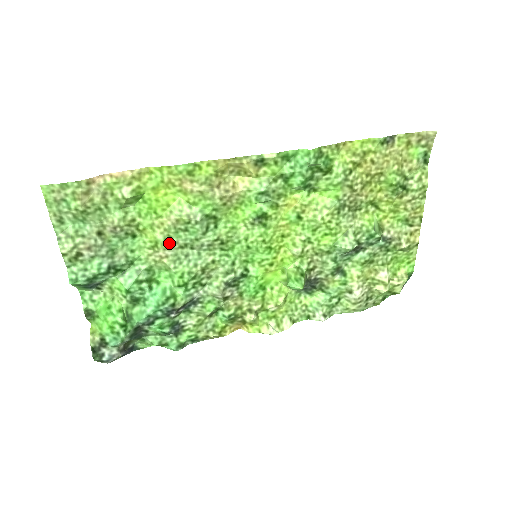
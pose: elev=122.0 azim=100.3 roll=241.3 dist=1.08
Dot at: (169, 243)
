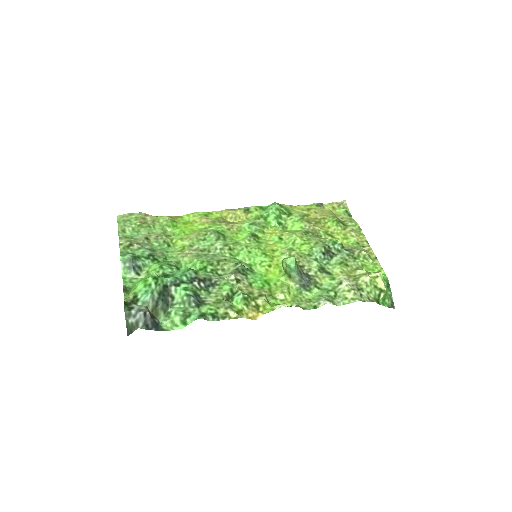
Dot at: (193, 248)
